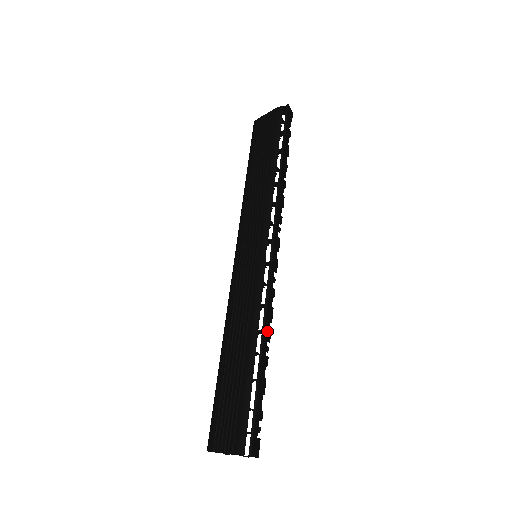
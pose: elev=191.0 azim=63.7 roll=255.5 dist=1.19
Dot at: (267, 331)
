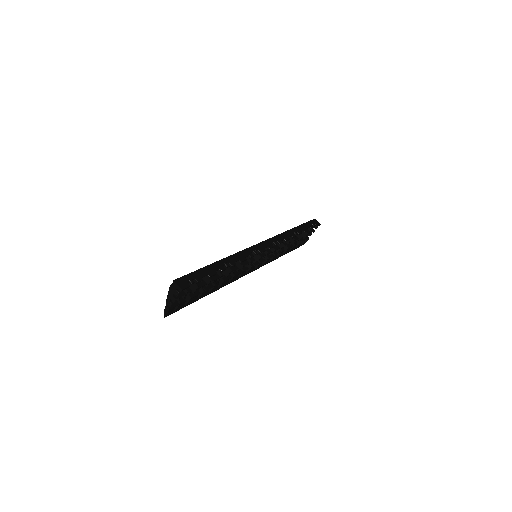
Dot at: (232, 260)
